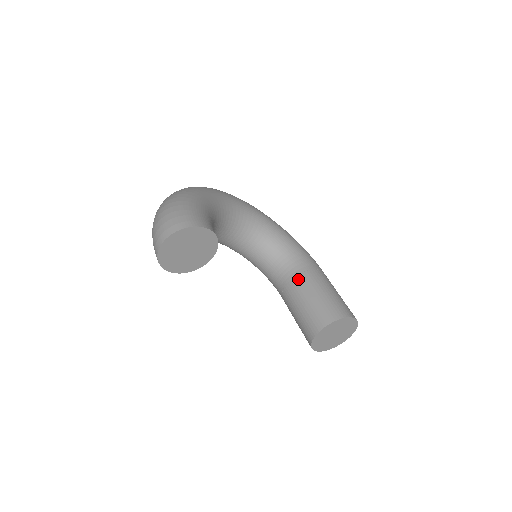
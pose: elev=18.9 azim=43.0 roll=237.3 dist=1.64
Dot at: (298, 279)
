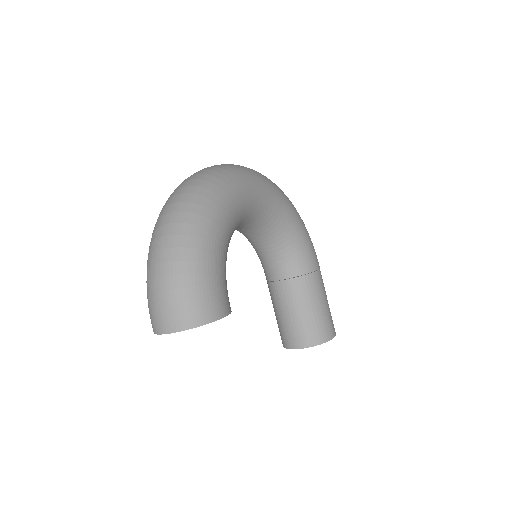
Dot at: (293, 283)
